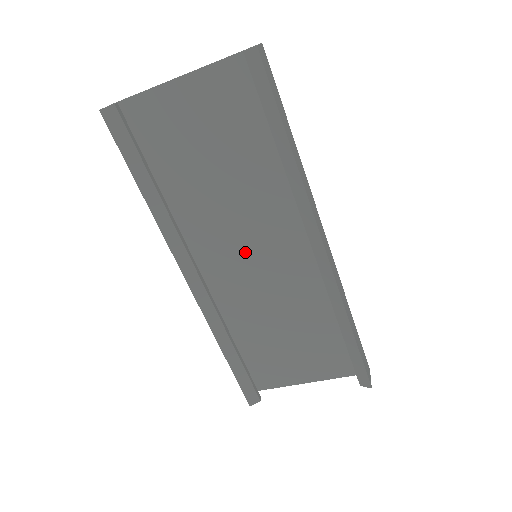
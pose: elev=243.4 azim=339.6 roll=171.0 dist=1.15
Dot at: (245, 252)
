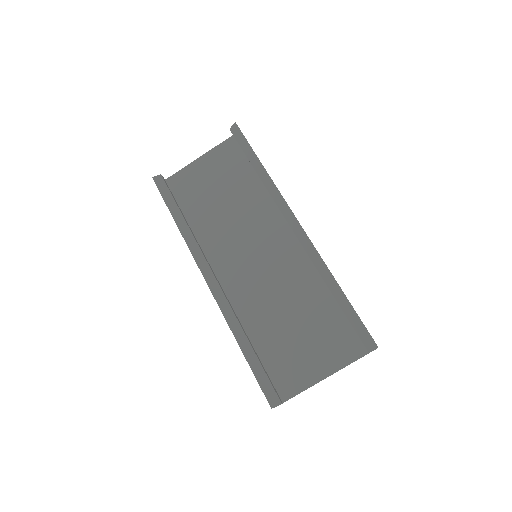
Dot at: (248, 256)
